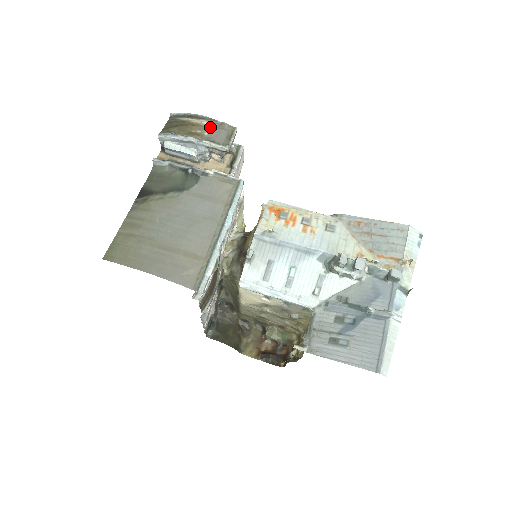
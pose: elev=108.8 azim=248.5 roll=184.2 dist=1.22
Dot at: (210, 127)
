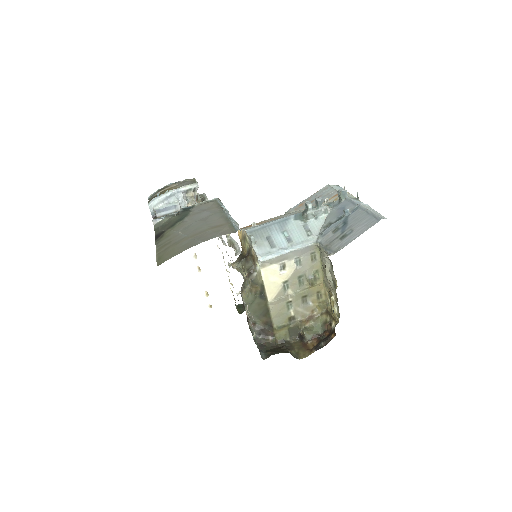
Dot at: (179, 184)
